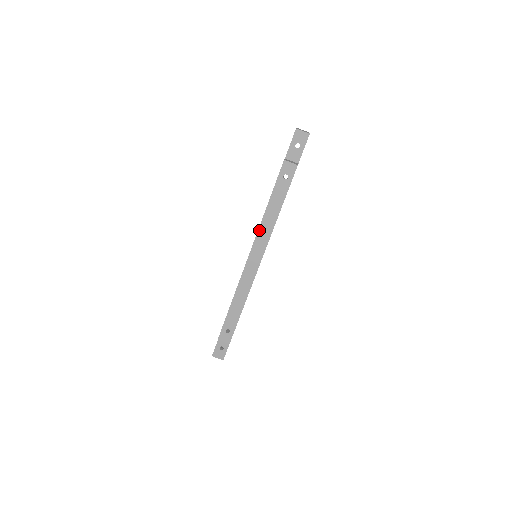
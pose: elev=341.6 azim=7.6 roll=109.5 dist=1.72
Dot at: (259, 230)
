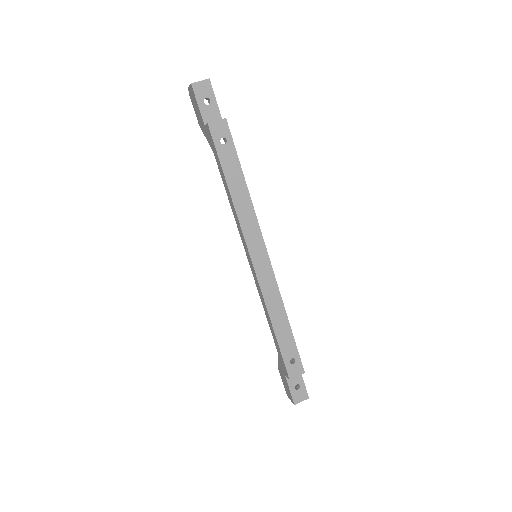
Dot at: (240, 222)
